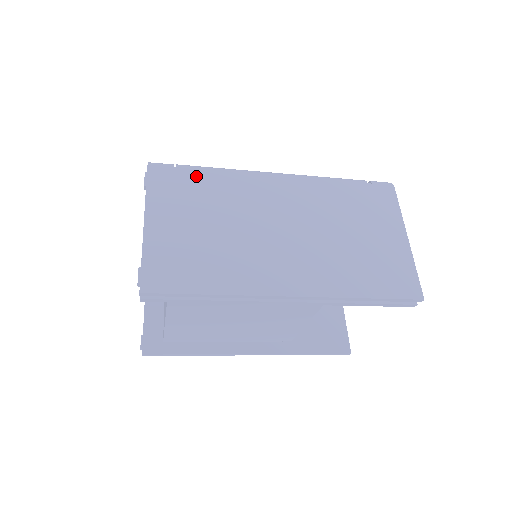
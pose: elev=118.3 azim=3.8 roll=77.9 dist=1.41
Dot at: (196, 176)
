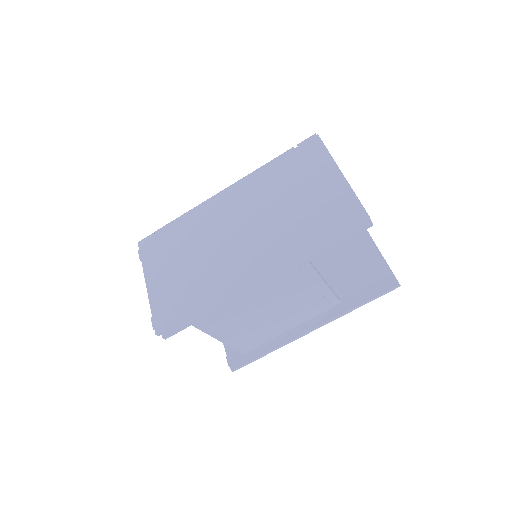
Dot at: (169, 231)
